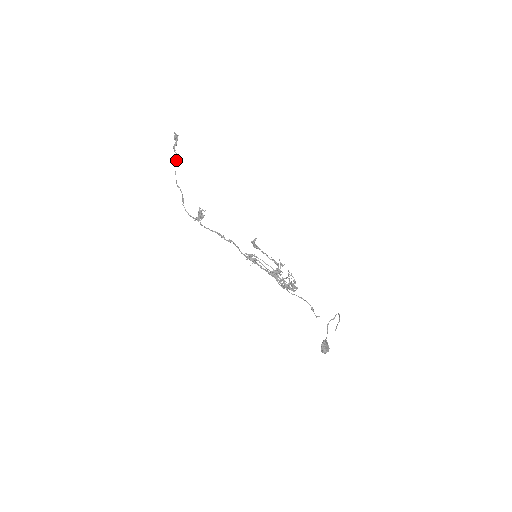
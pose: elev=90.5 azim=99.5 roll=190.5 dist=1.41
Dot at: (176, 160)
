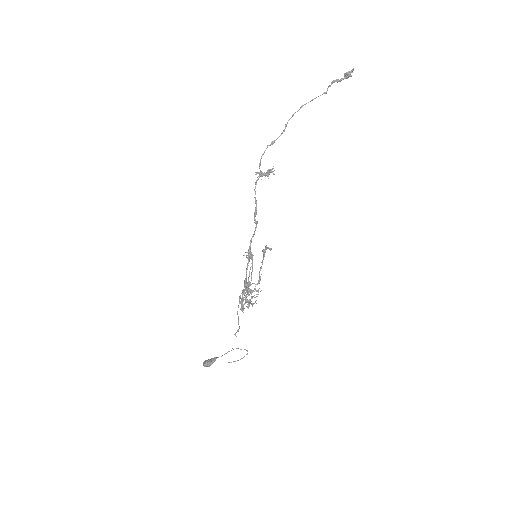
Dot at: occluded
